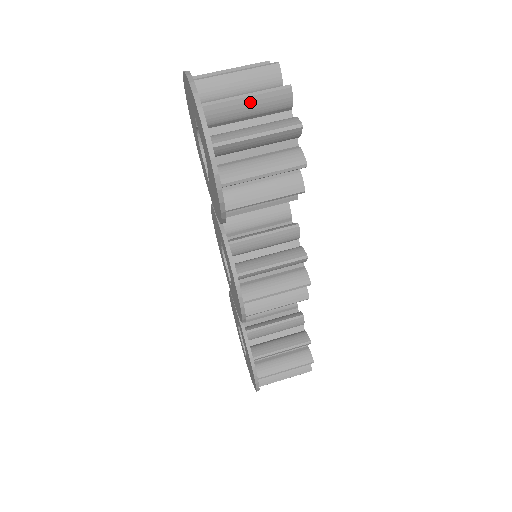
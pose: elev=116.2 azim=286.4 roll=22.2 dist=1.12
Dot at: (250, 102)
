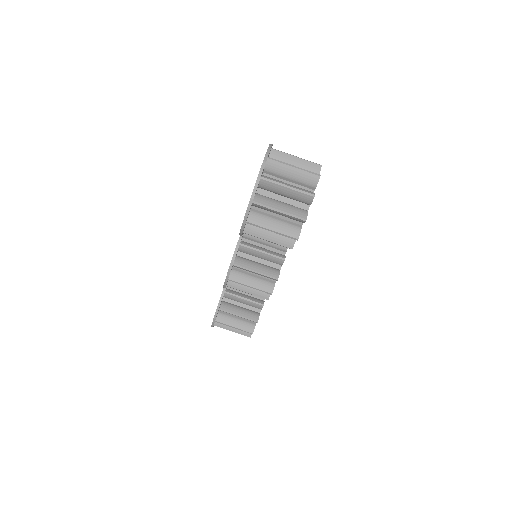
Dot at: (288, 191)
